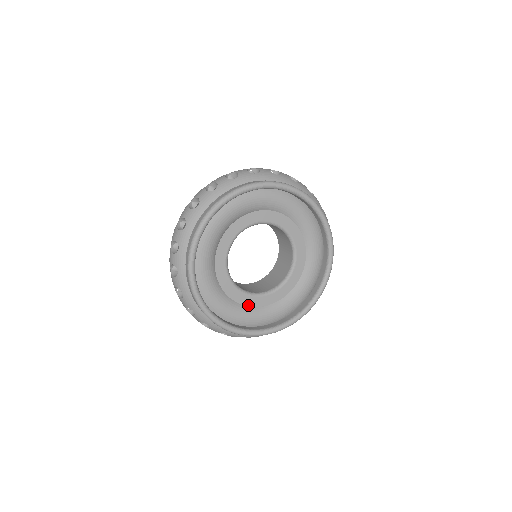
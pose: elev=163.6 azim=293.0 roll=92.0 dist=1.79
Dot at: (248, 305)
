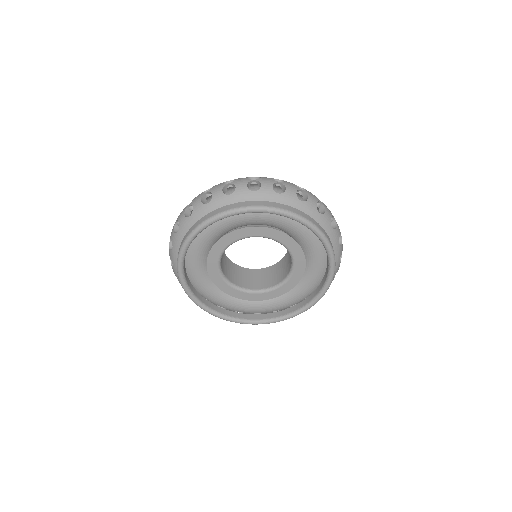
Dot at: (240, 298)
